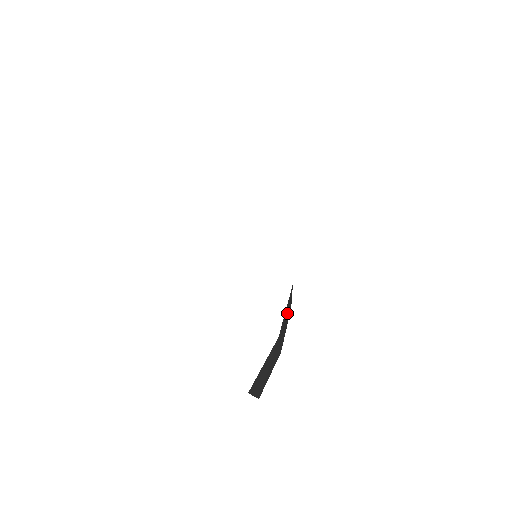
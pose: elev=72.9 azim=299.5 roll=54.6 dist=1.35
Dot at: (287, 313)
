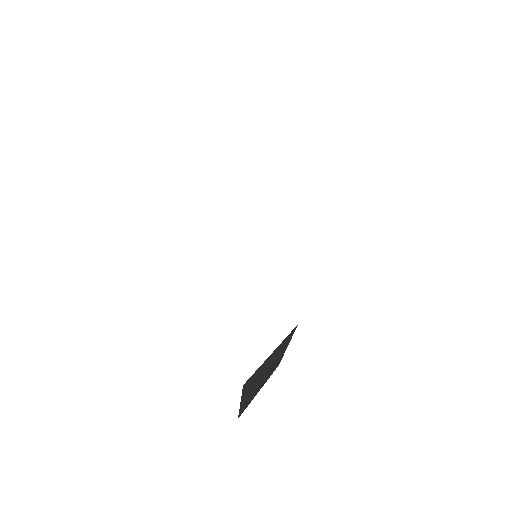
Dot at: occluded
